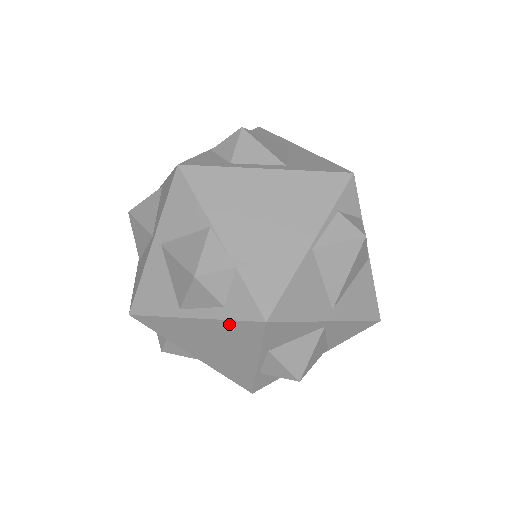
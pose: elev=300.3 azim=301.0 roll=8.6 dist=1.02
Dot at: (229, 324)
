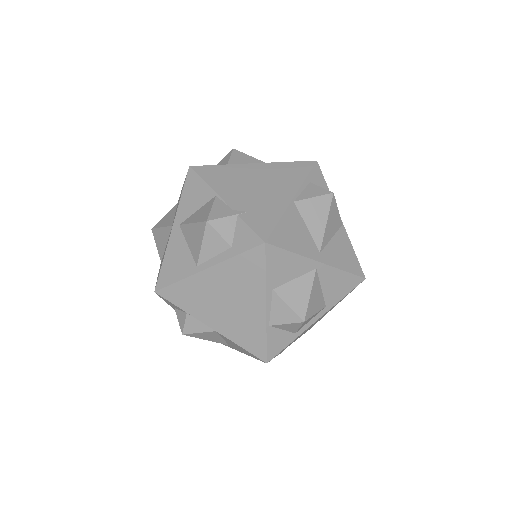
Dot at: (237, 261)
